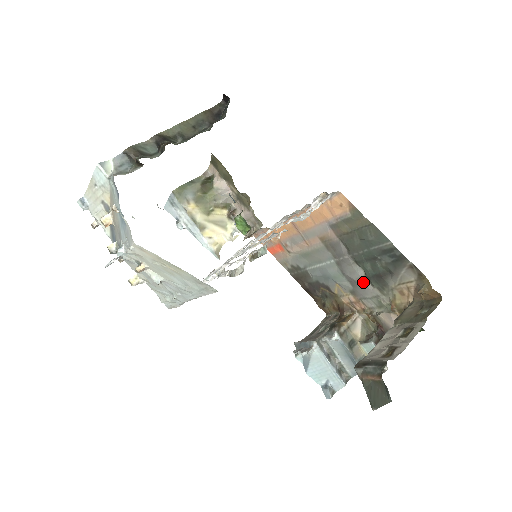
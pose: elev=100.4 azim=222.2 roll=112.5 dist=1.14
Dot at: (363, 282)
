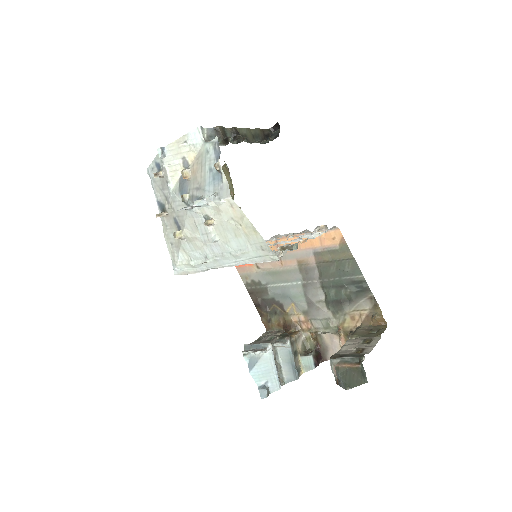
Dot at: (321, 305)
